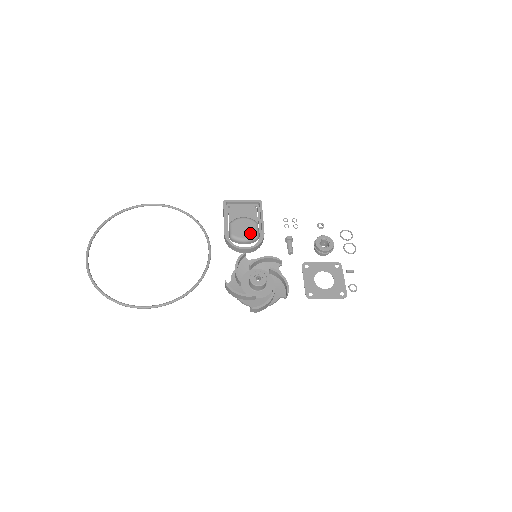
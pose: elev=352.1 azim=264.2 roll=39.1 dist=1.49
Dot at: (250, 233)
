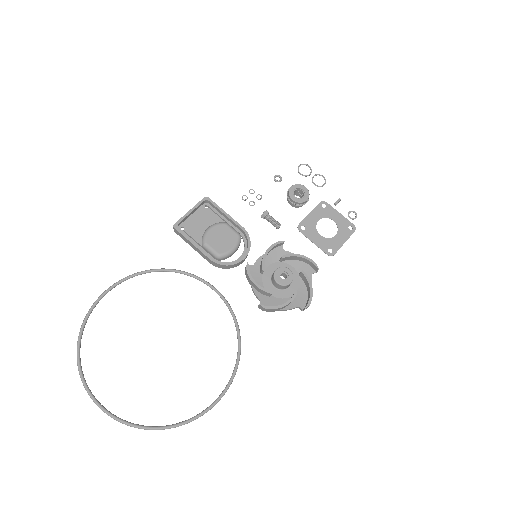
Dot at: (232, 239)
